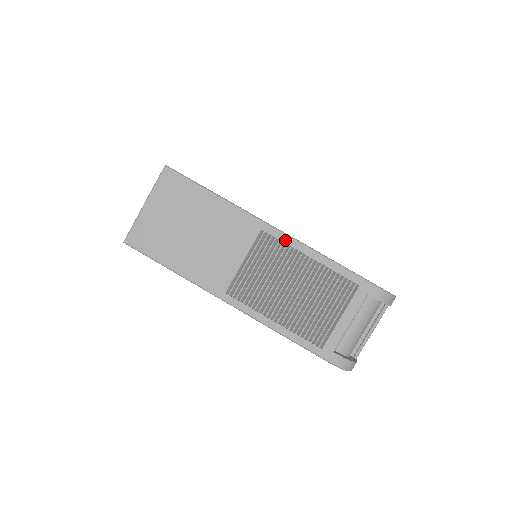
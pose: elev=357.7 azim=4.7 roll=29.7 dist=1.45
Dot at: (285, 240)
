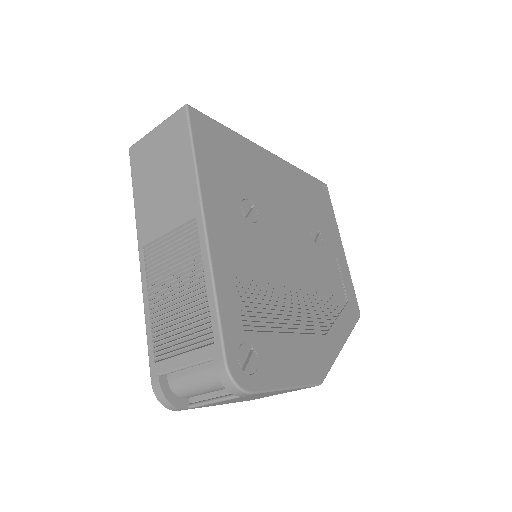
Dot at: (202, 243)
